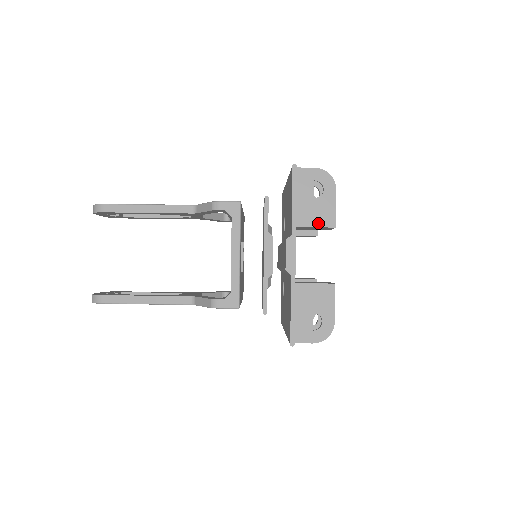
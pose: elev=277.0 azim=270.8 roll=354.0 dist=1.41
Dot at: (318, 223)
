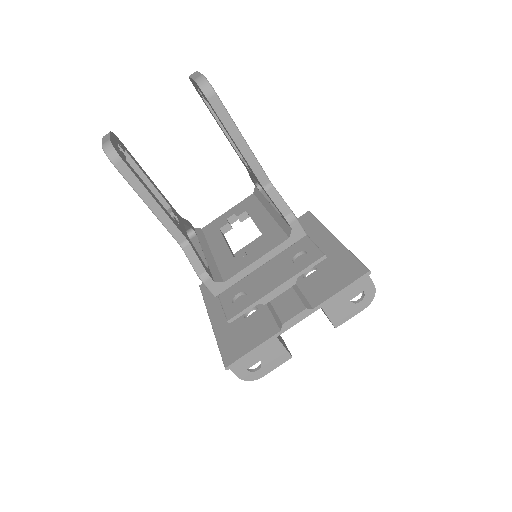
Dot at: (332, 316)
